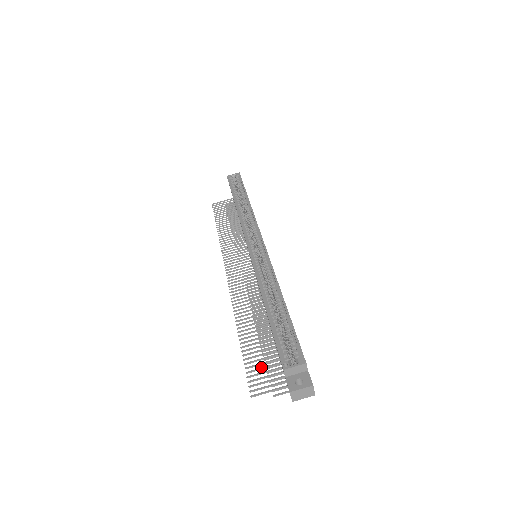
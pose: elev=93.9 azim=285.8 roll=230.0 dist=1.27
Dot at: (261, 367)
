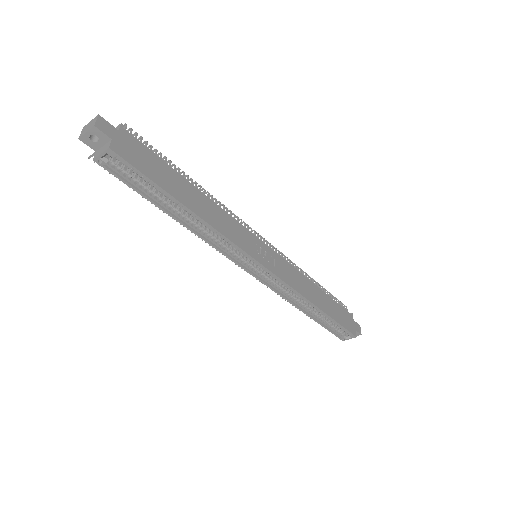
Dot at: occluded
